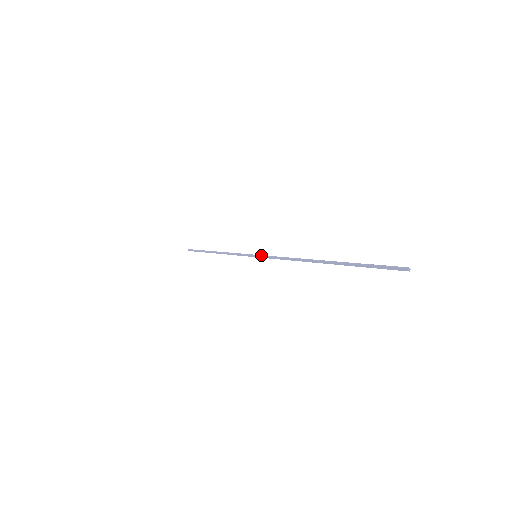
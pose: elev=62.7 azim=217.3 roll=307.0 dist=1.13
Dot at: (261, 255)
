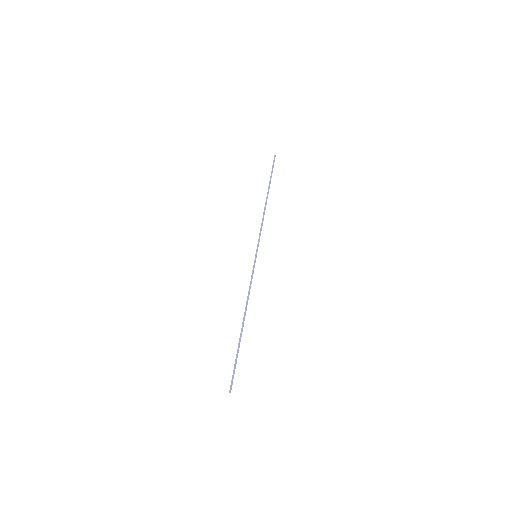
Dot at: (255, 262)
